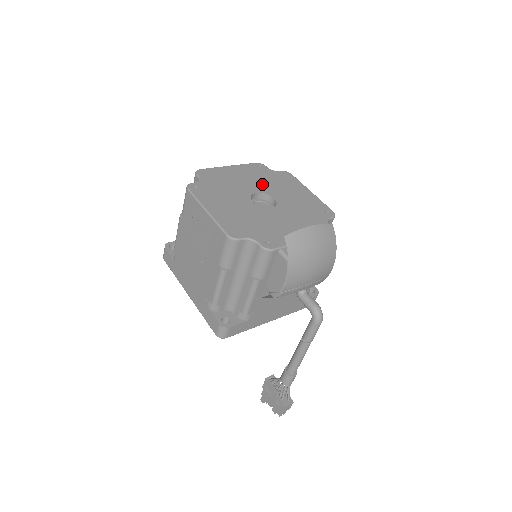
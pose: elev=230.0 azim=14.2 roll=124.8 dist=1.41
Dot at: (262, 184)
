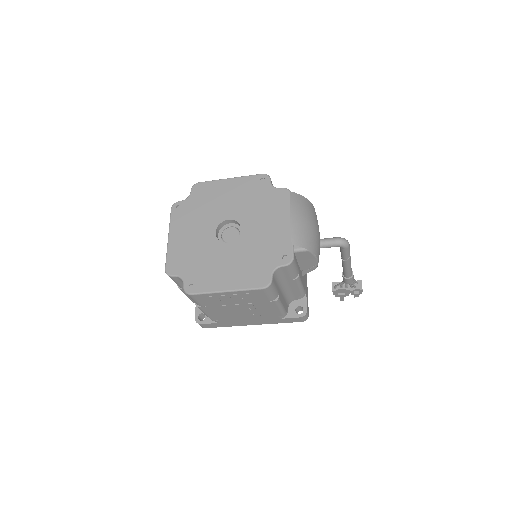
Dot at: (205, 220)
